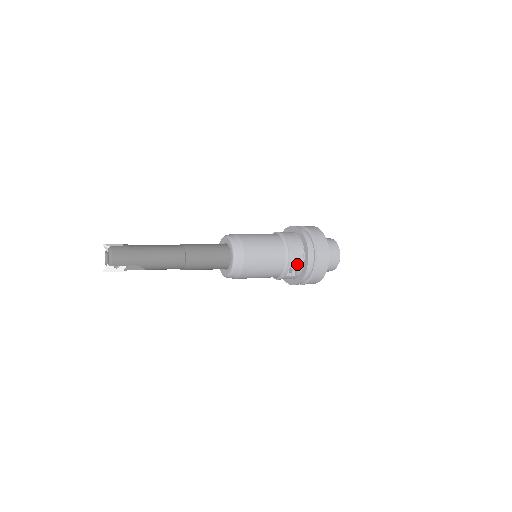
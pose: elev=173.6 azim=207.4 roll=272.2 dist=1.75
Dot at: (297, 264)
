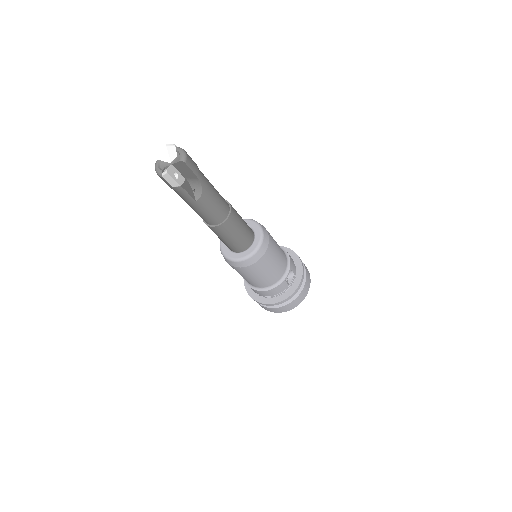
Dot at: (293, 270)
